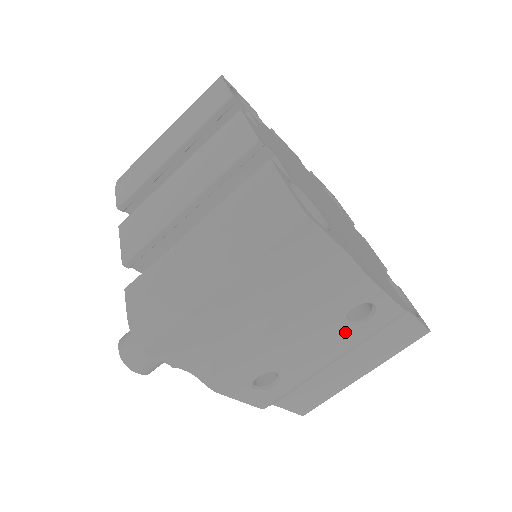
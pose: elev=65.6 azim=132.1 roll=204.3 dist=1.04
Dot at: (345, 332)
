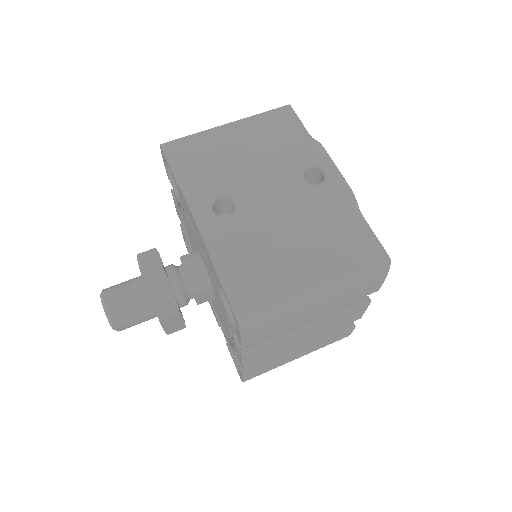
Dot at: (300, 187)
